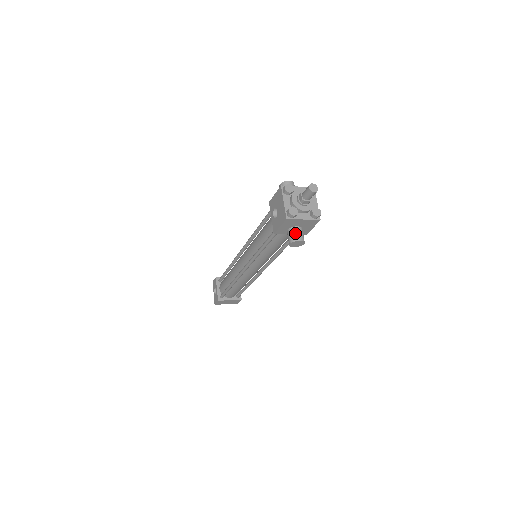
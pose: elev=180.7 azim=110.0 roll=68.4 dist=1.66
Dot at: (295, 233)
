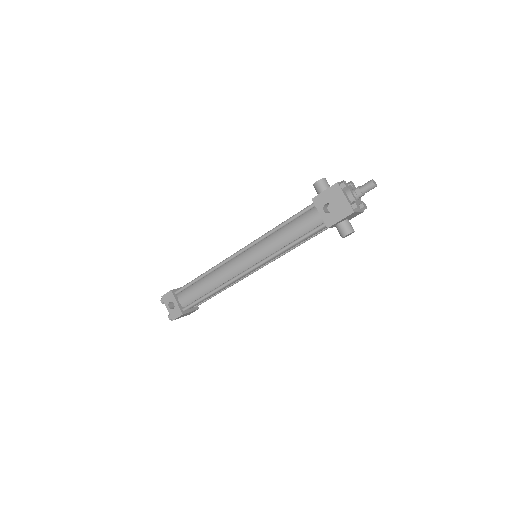
Dot at: (349, 225)
